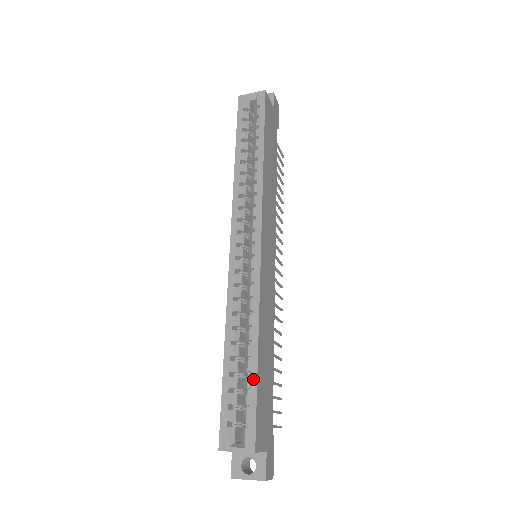
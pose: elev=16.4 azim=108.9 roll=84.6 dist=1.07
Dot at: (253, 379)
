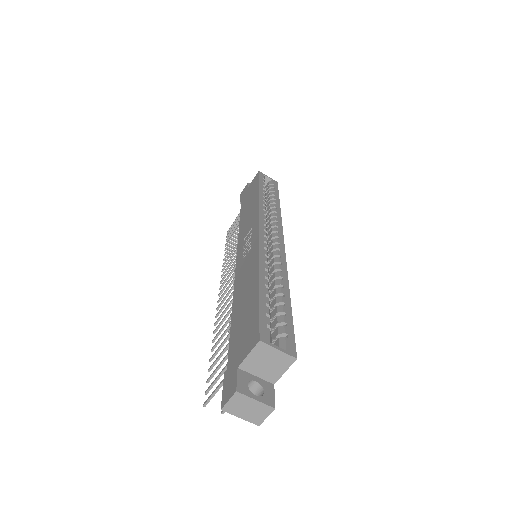
Dot at: (288, 309)
